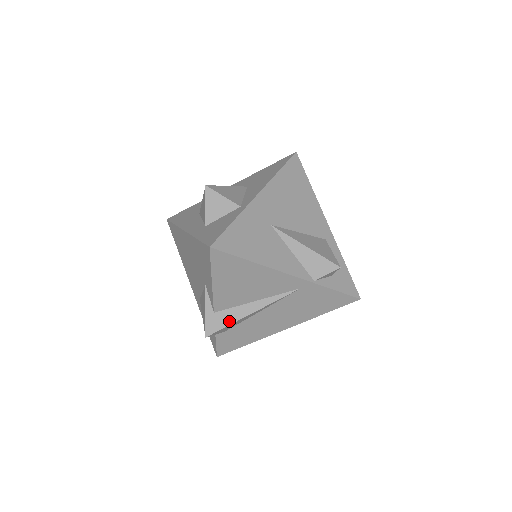
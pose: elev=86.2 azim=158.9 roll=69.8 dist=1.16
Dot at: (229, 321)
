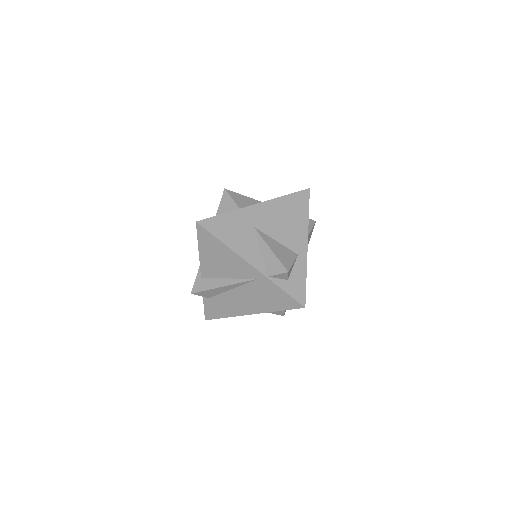
Dot at: (208, 287)
